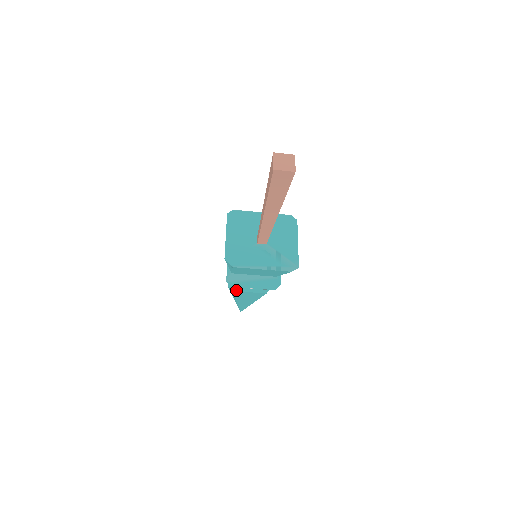
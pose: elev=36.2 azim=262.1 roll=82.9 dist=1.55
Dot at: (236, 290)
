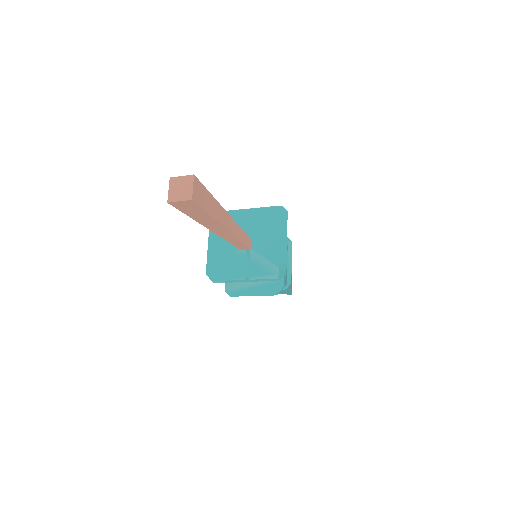
Dot at: occluded
